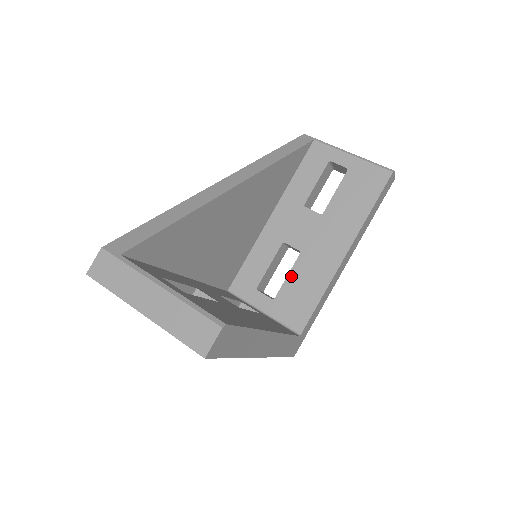
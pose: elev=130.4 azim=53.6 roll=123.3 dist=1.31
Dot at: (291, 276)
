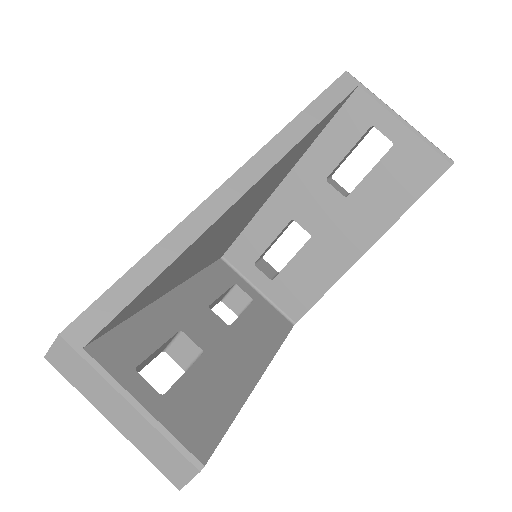
Dot at: (295, 261)
